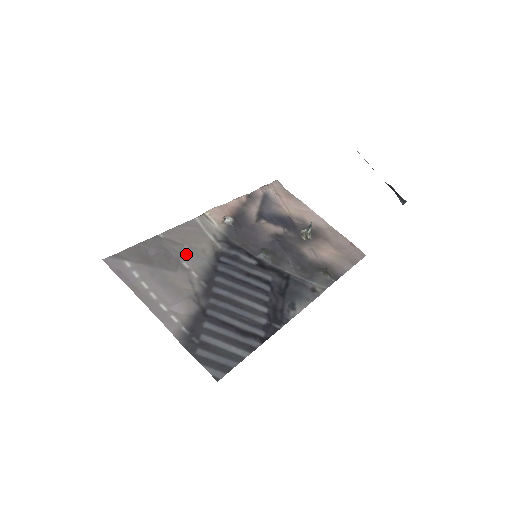
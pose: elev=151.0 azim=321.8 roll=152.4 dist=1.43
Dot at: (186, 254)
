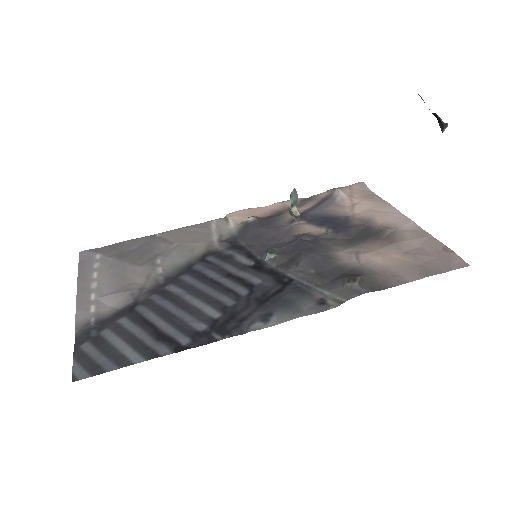
Dot at: (169, 251)
